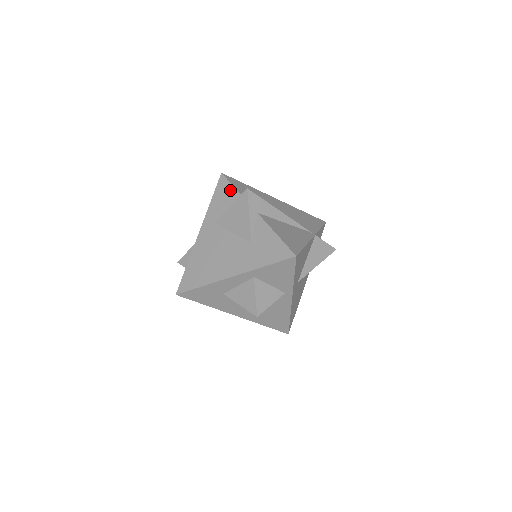
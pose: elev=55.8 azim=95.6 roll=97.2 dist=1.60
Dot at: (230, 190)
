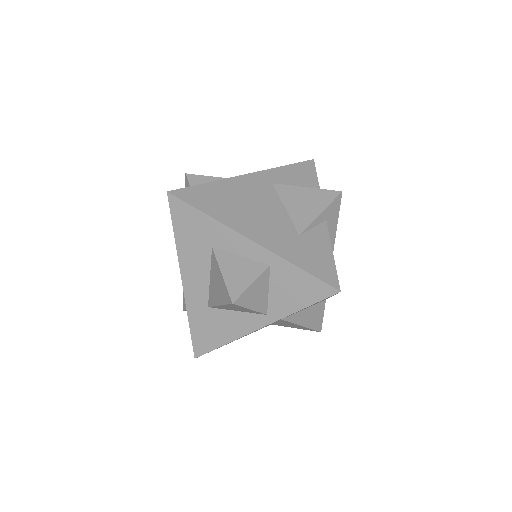
Dot at: (312, 178)
